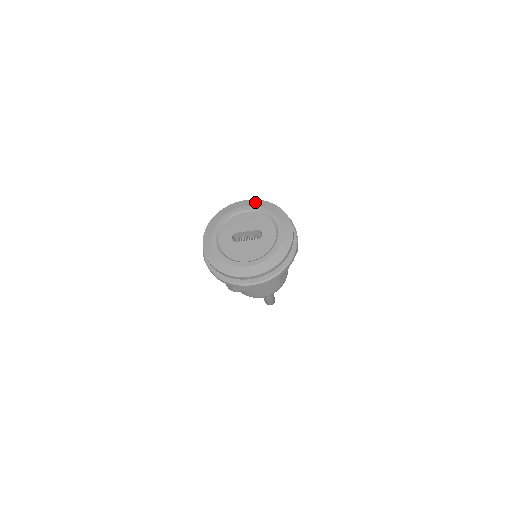
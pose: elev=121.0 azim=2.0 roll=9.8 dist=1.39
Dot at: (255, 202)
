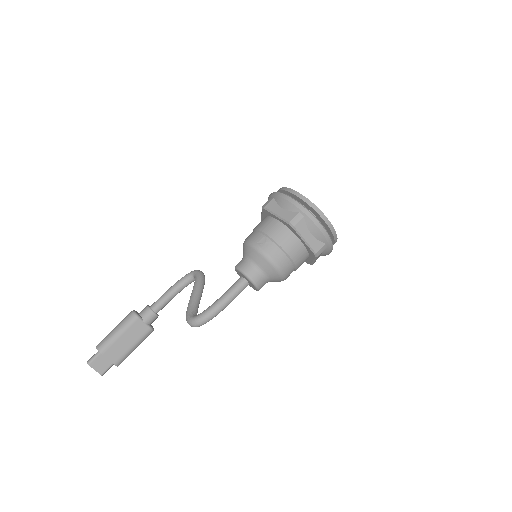
Dot at: occluded
